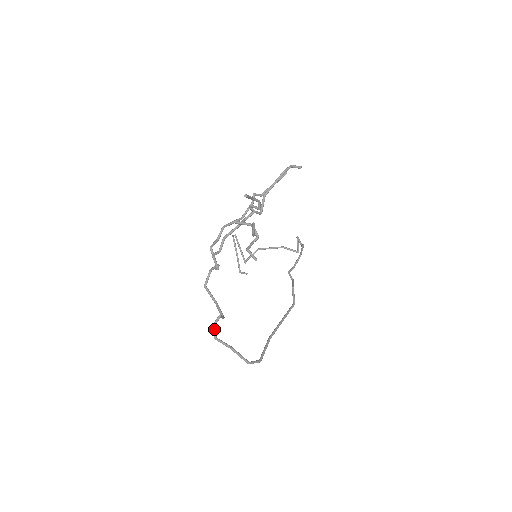
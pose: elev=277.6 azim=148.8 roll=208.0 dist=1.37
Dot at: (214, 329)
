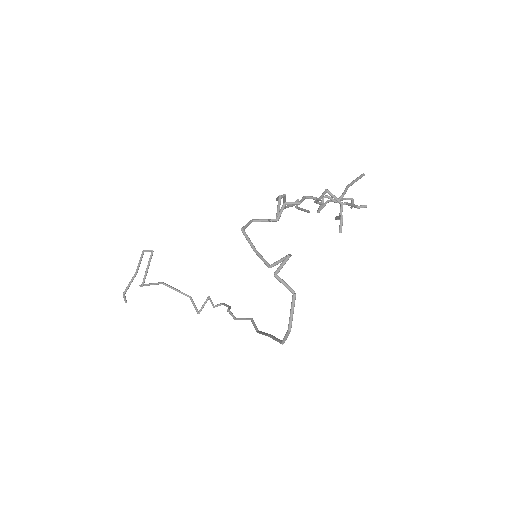
Dot at: (283, 262)
